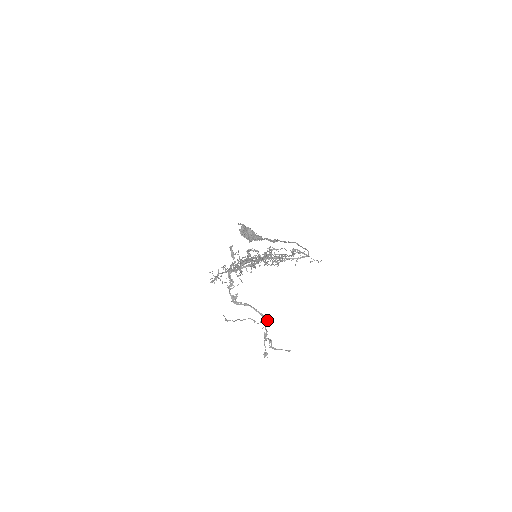
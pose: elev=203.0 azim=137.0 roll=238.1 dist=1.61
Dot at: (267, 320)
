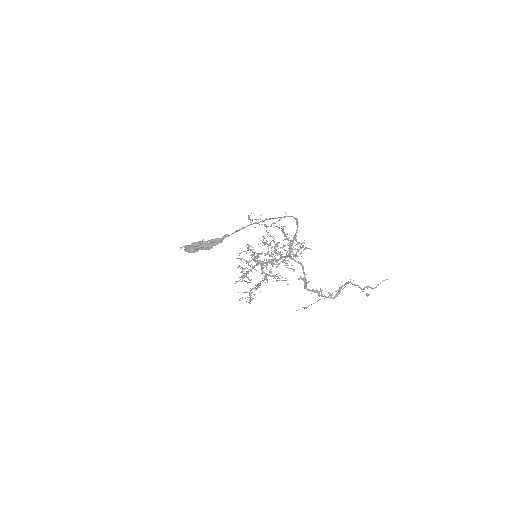
Dot at: (350, 281)
